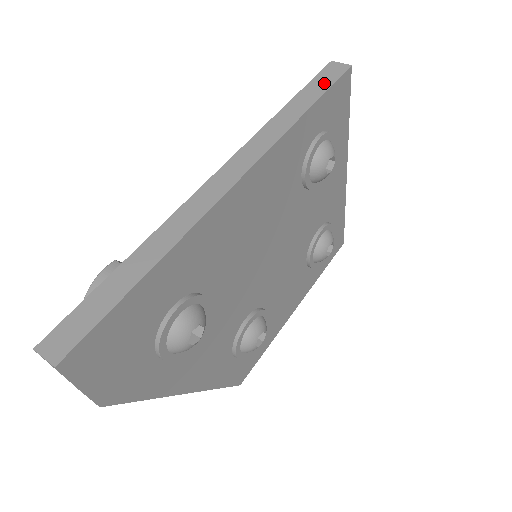
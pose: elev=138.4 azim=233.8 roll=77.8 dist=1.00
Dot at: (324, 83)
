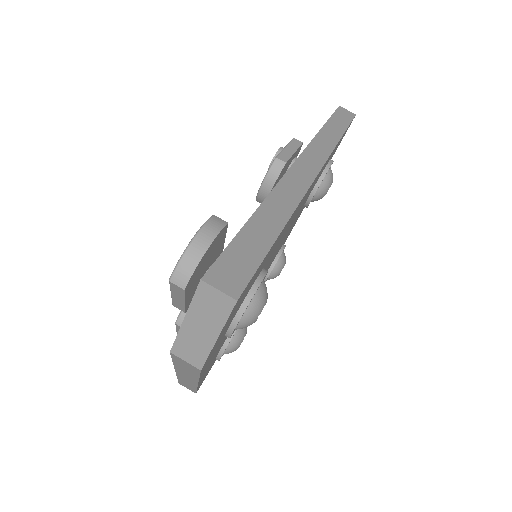
Dot at: (344, 120)
